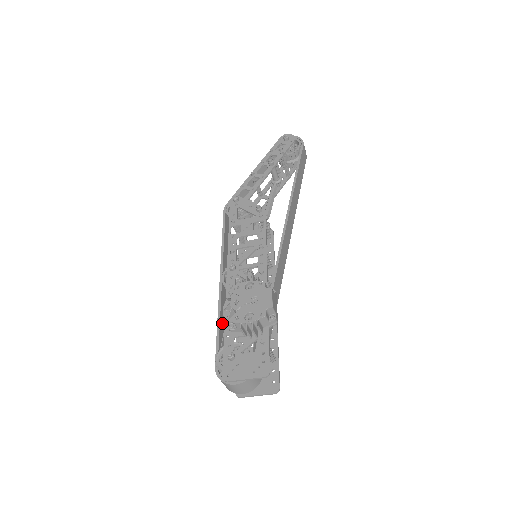
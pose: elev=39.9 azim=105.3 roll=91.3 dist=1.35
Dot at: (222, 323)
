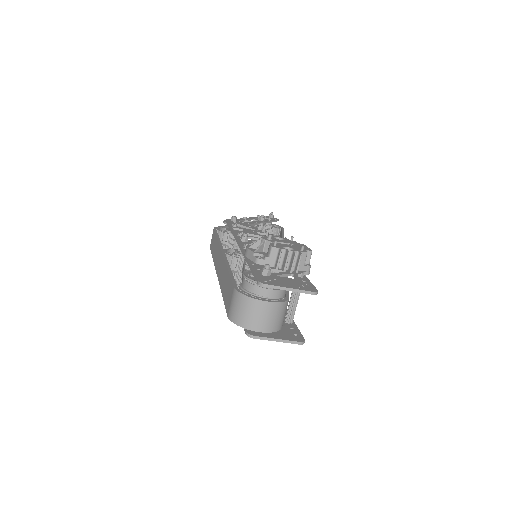
Dot at: occluded
